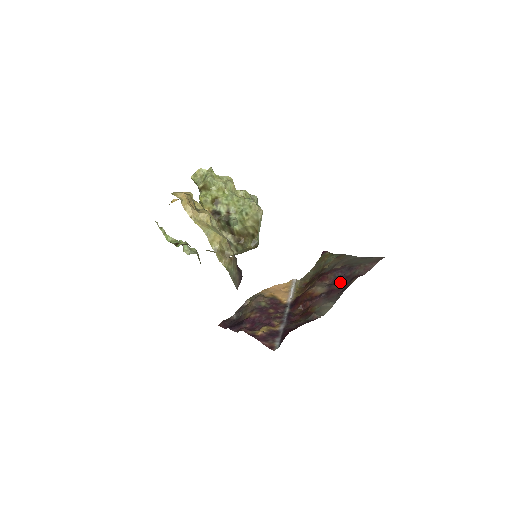
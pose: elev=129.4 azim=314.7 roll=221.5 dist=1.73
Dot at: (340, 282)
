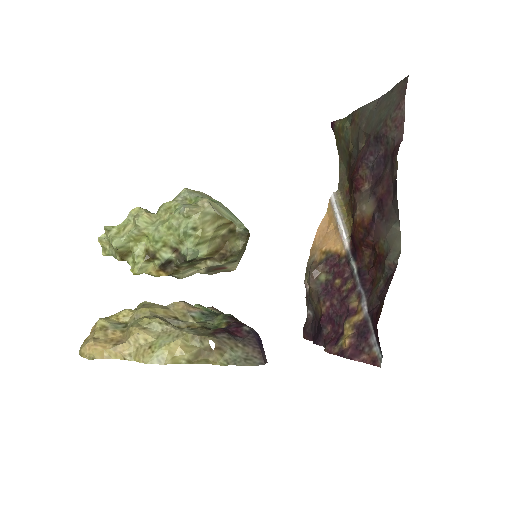
Dot at: (381, 174)
